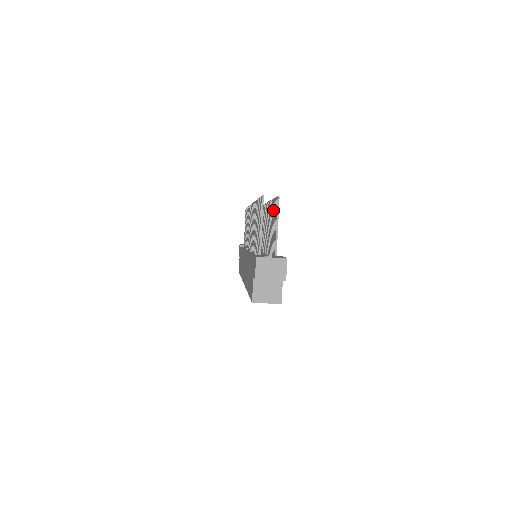
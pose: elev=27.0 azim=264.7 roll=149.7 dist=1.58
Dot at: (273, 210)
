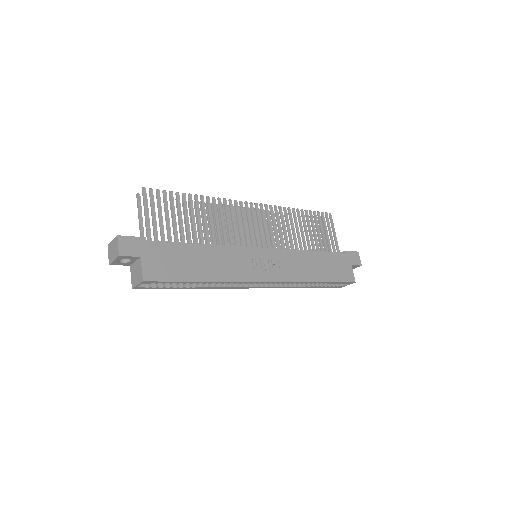
Dot at: (170, 202)
